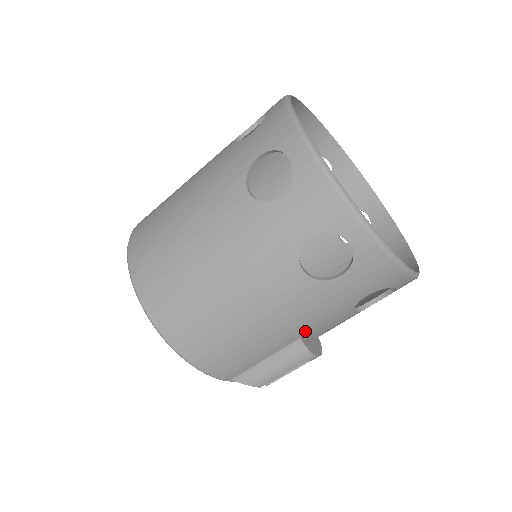
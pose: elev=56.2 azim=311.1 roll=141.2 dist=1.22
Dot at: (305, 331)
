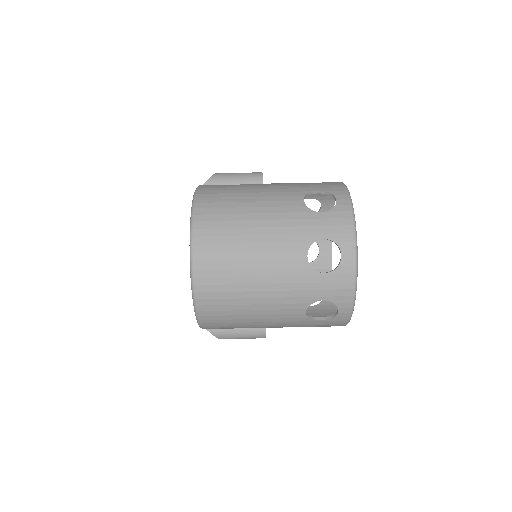
Dot at: (273, 327)
